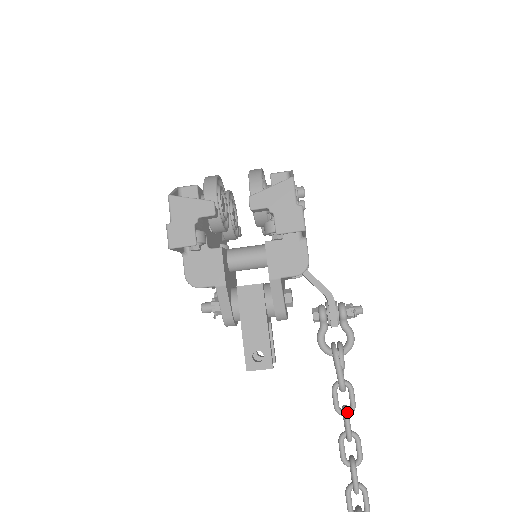
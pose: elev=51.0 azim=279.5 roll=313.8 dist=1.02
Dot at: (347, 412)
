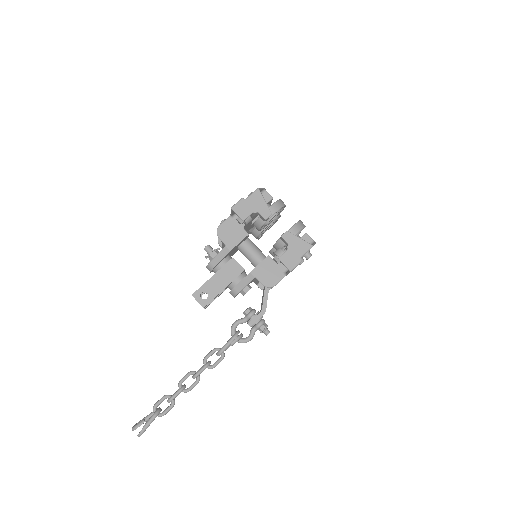
Dot at: (208, 365)
